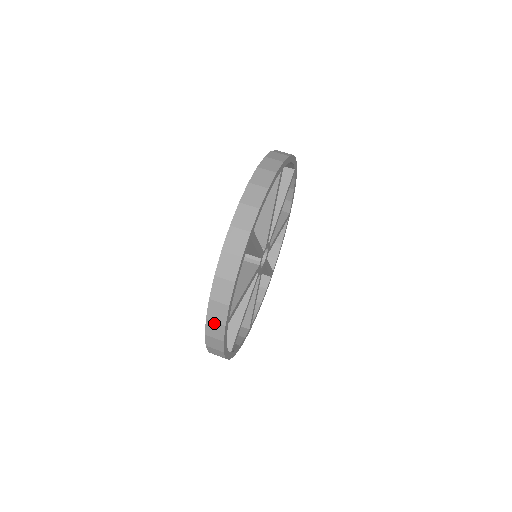
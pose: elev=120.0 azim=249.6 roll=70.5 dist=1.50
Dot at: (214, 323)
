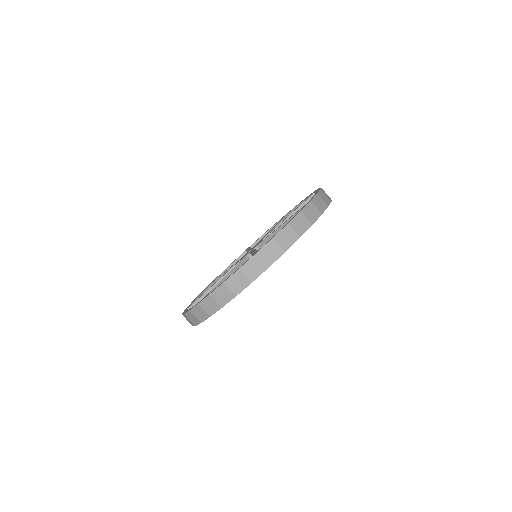
Dot at: occluded
